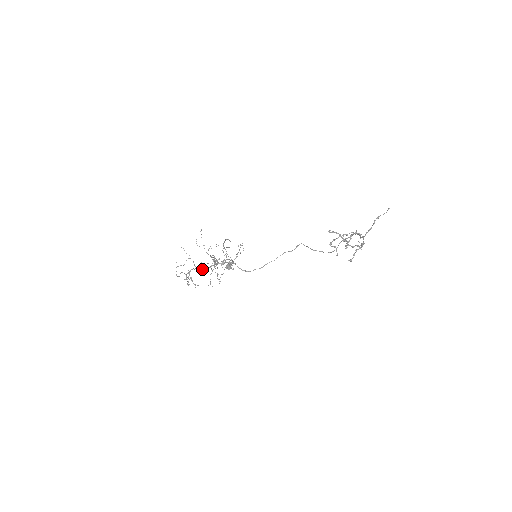
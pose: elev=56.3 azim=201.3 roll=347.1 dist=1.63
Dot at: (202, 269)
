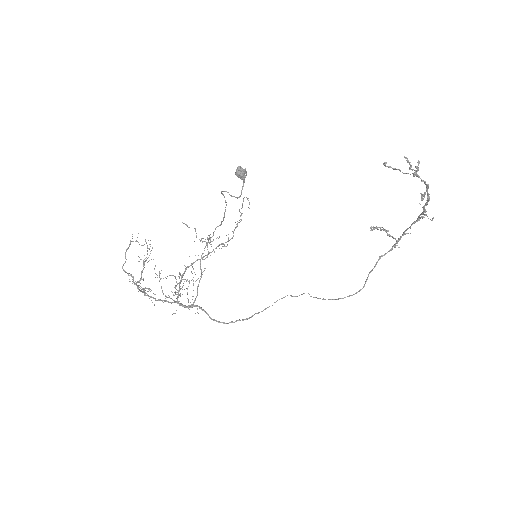
Dot at: (157, 300)
